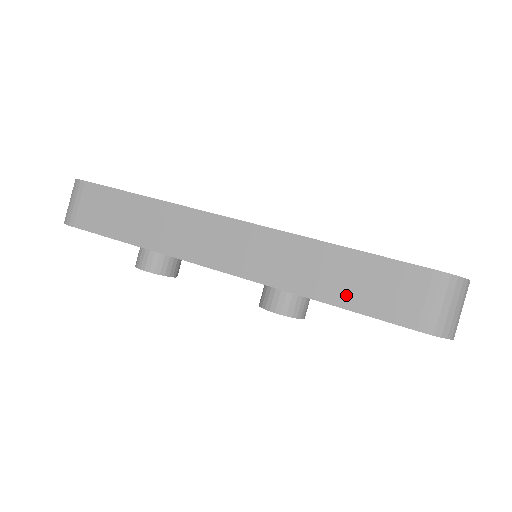
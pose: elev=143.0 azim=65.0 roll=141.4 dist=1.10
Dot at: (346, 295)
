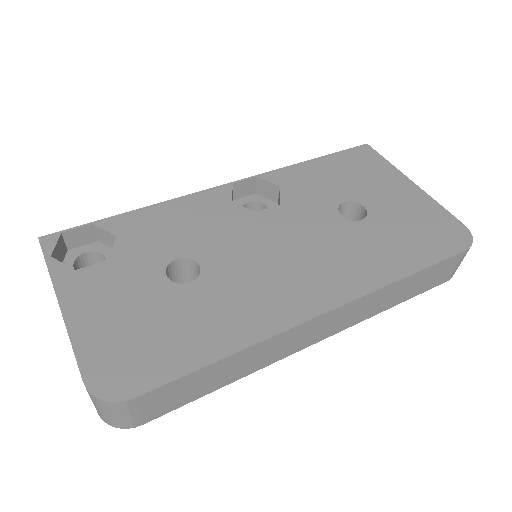
Dot at: (410, 294)
